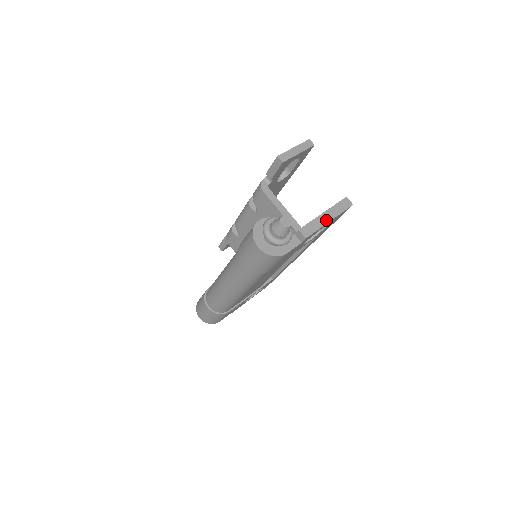
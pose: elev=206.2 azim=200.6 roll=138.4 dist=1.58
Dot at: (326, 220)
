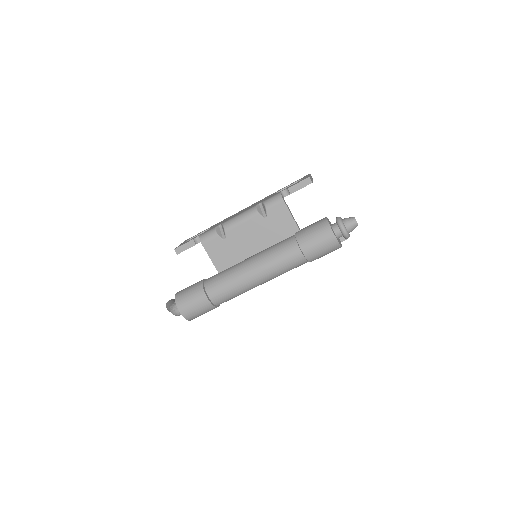
Dot at: occluded
